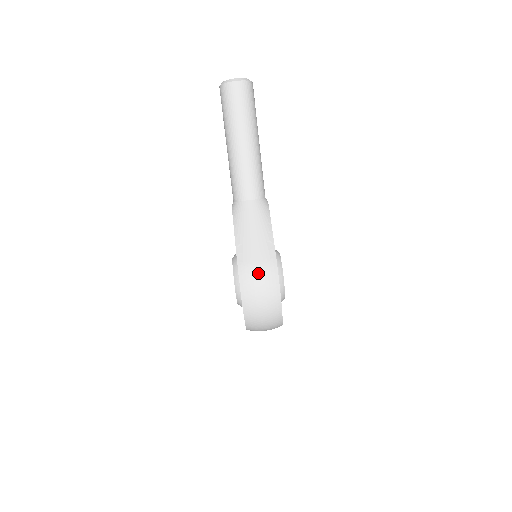
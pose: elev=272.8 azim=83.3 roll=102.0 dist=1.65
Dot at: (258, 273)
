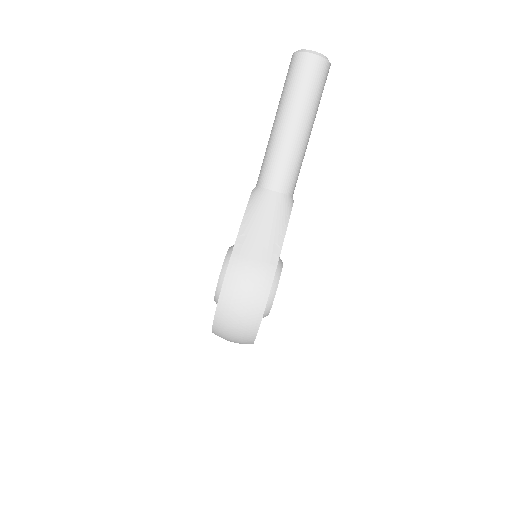
Dot at: (250, 274)
